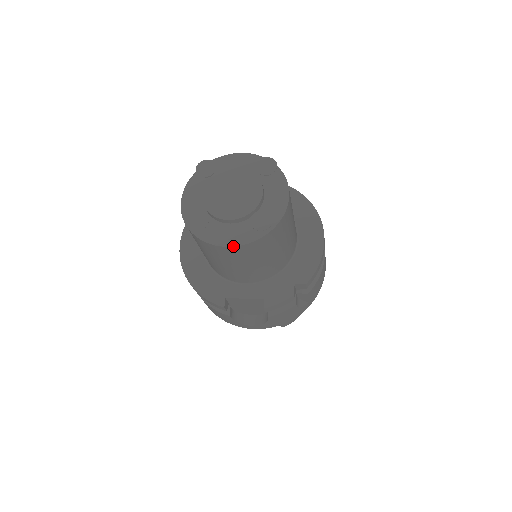
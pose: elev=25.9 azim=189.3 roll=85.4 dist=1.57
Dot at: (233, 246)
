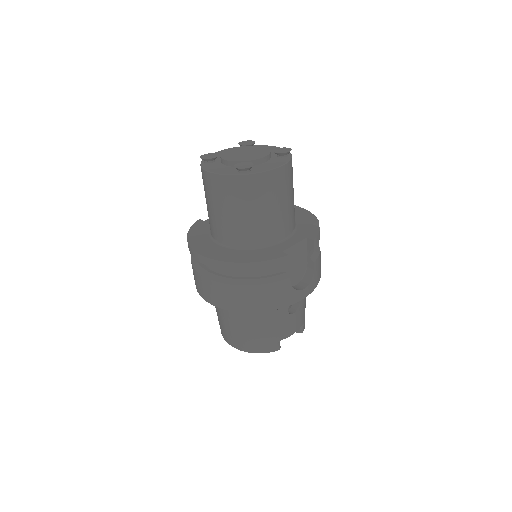
Dot at: (282, 166)
